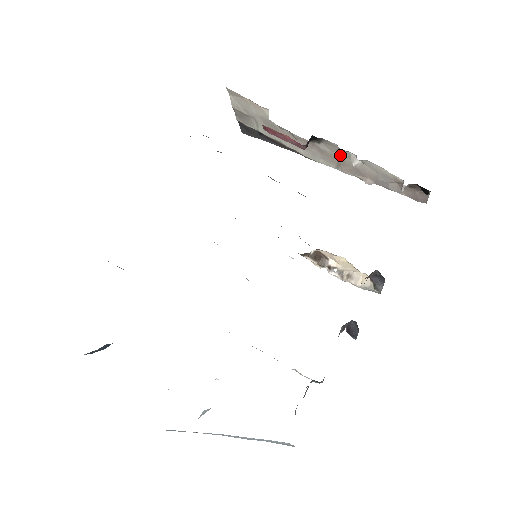
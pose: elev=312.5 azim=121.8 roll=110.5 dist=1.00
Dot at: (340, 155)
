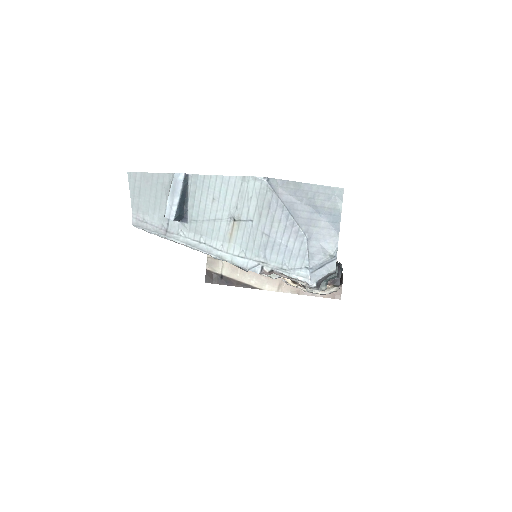
Dot at: occluded
